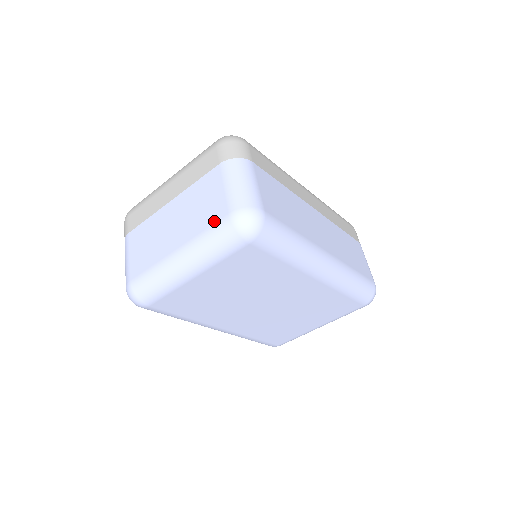
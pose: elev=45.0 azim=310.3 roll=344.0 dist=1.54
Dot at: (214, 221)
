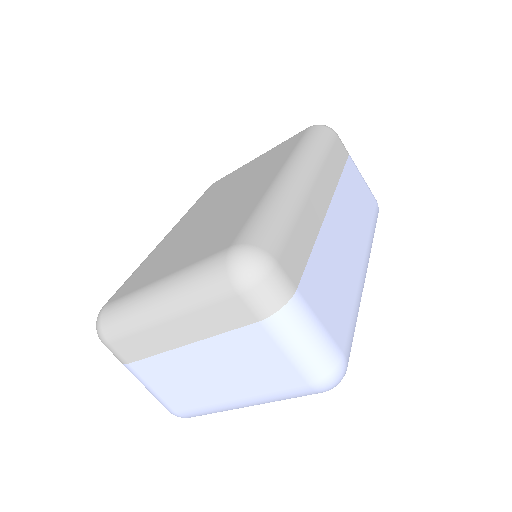
Dot at: (287, 388)
